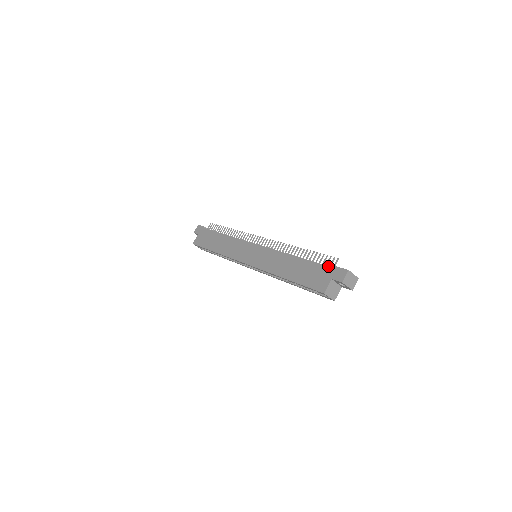
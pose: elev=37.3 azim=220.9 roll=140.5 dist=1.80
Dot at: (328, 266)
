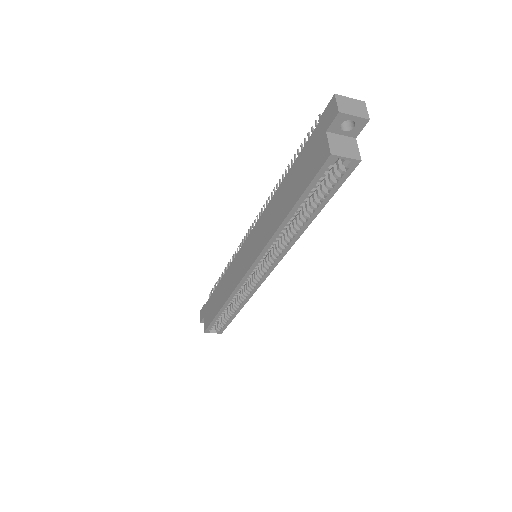
Dot at: (313, 131)
